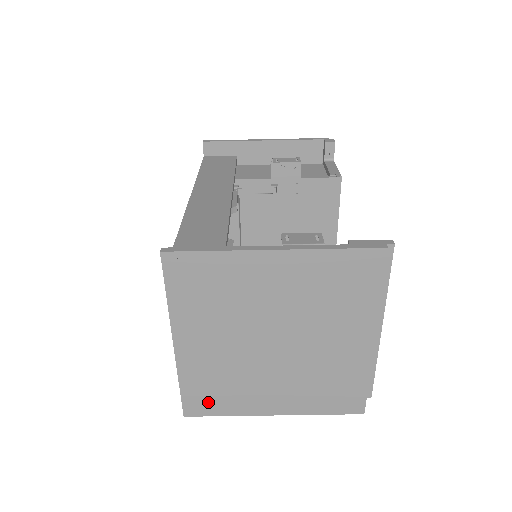
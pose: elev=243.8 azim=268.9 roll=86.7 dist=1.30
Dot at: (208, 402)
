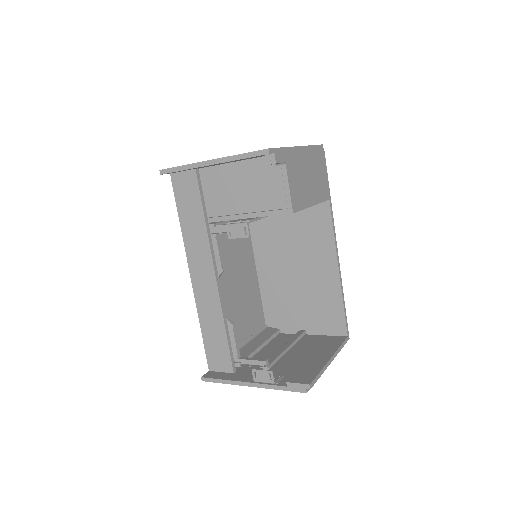
Dot at: occluded
